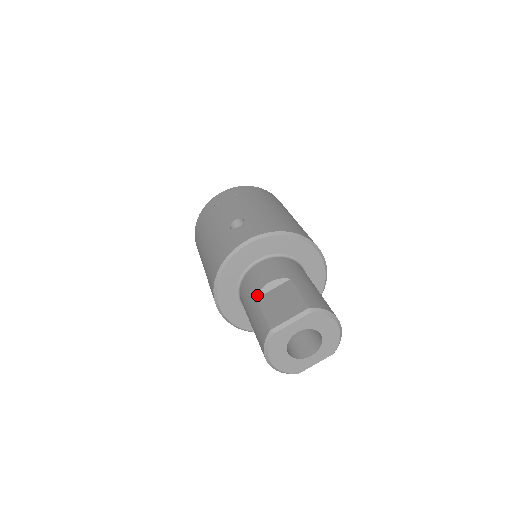
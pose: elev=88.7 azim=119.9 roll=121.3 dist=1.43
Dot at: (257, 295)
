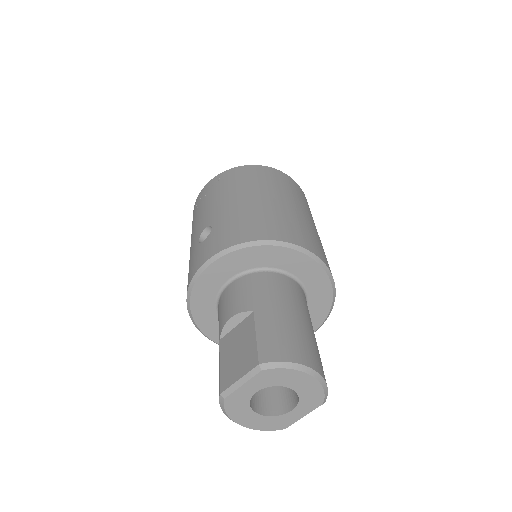
Dot at: (220, 335)
